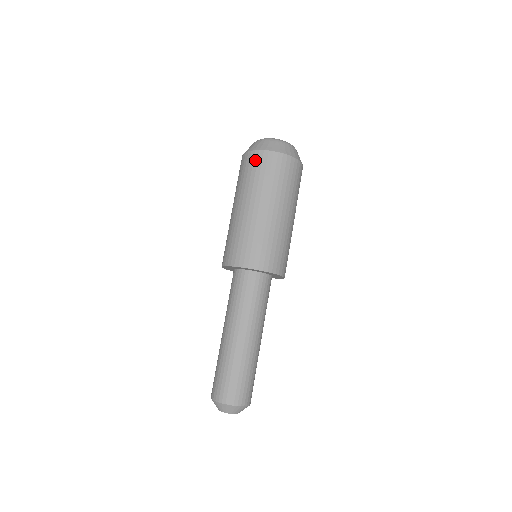
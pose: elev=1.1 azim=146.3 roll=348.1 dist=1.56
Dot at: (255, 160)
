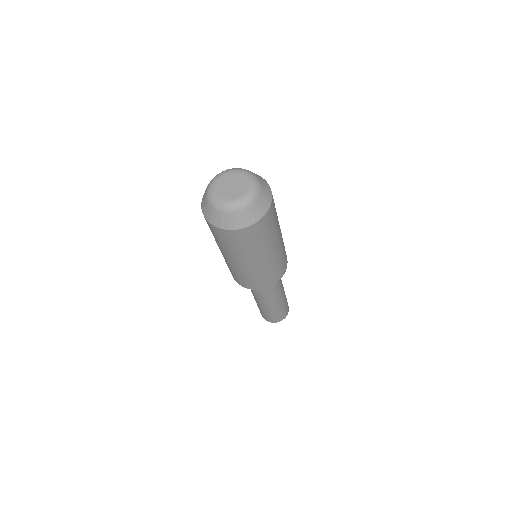
Dot at: (243, 236)
